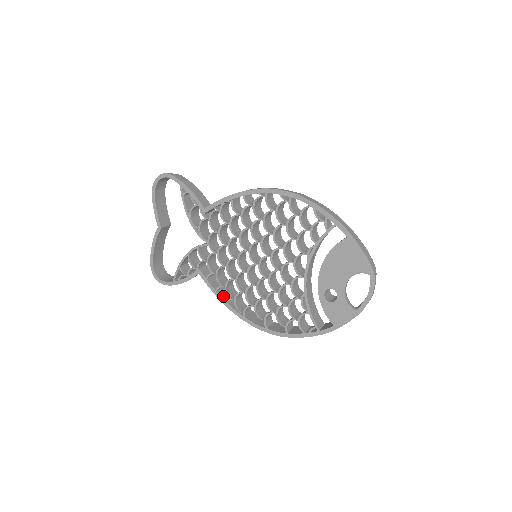
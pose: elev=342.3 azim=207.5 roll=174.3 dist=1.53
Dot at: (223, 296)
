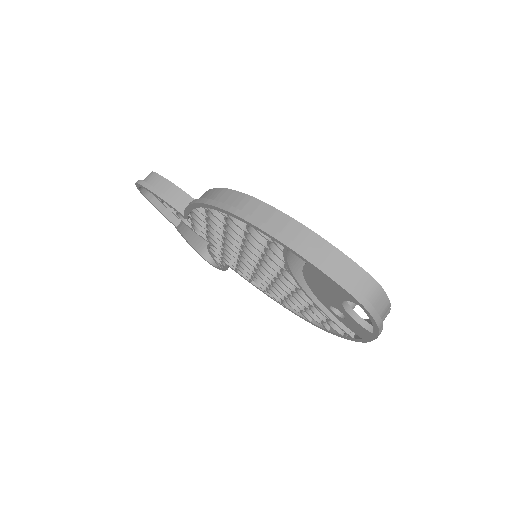
Dot at: occluded
